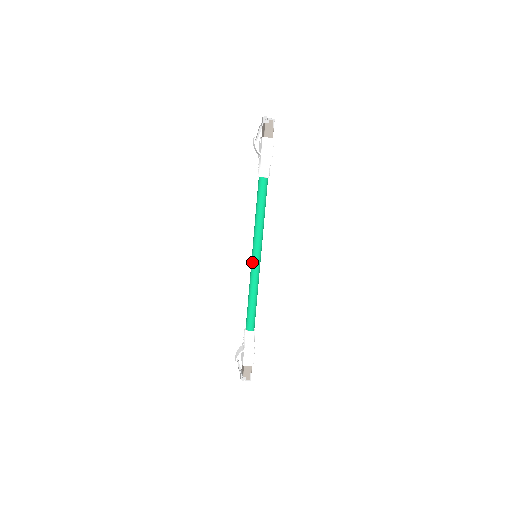
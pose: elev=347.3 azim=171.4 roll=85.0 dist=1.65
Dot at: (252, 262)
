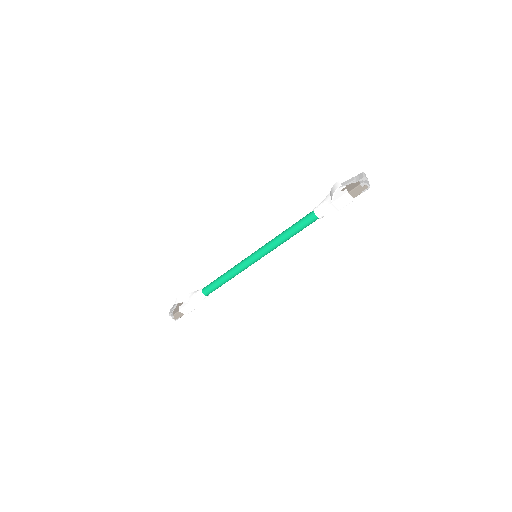
Dot at: (249, 258)
